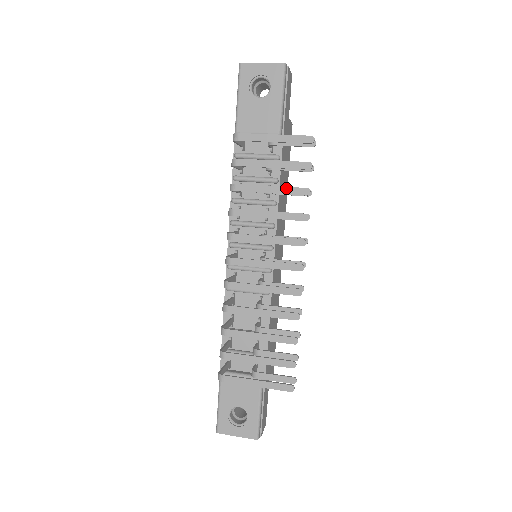
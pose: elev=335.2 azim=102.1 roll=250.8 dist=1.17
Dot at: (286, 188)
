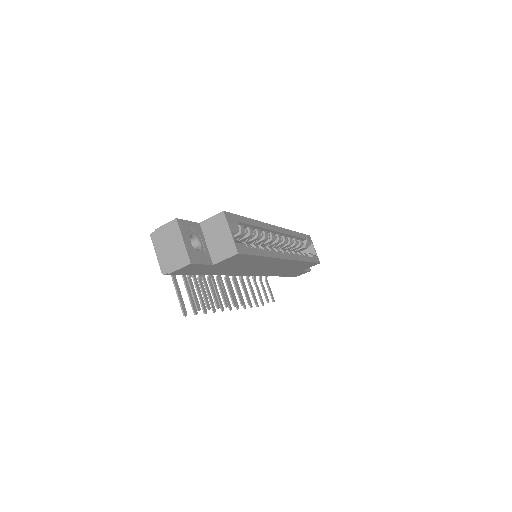
Dot at: (199, 298)
